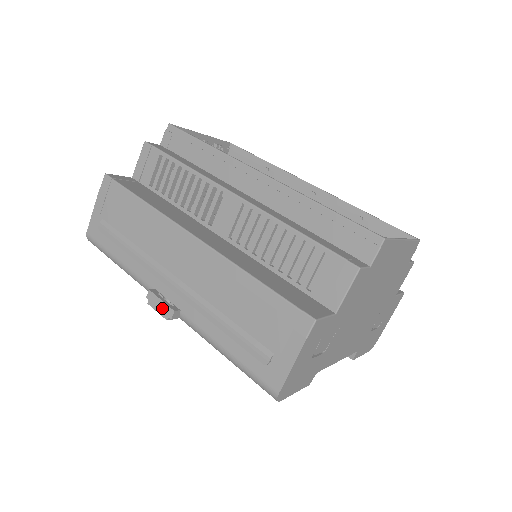
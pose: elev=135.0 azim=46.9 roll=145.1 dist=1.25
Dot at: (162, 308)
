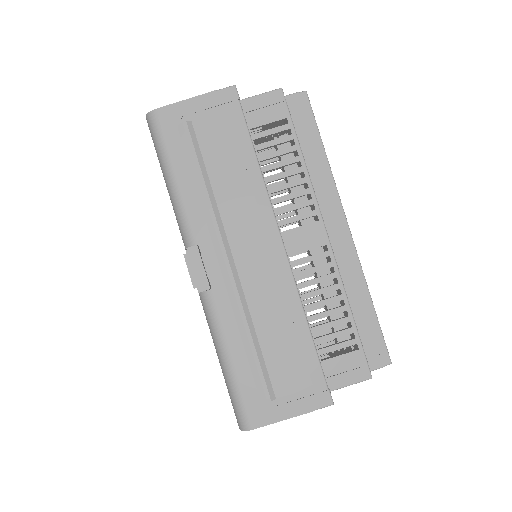
Dot at: (198, 274)
